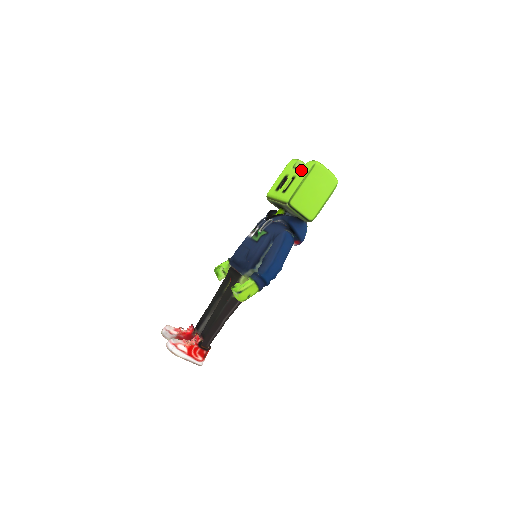
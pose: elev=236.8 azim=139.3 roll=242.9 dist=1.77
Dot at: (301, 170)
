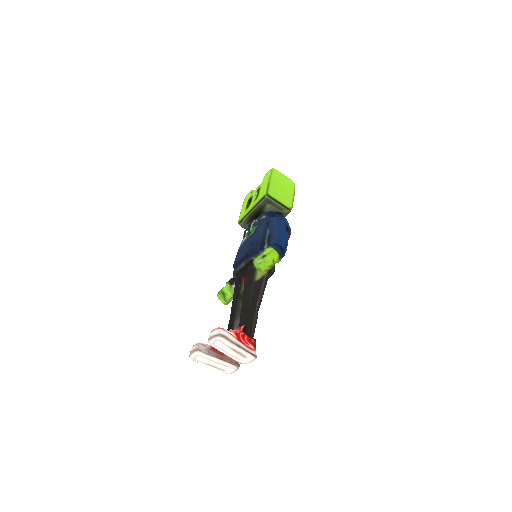
Dot at: (262, 181)
